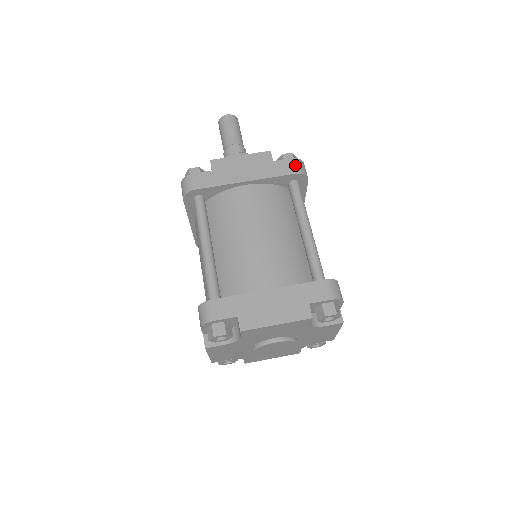
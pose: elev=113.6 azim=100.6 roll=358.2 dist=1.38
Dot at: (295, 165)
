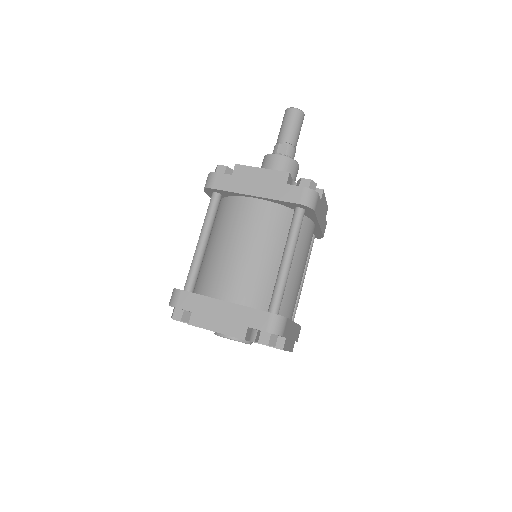
Dot at: (303, 195)
